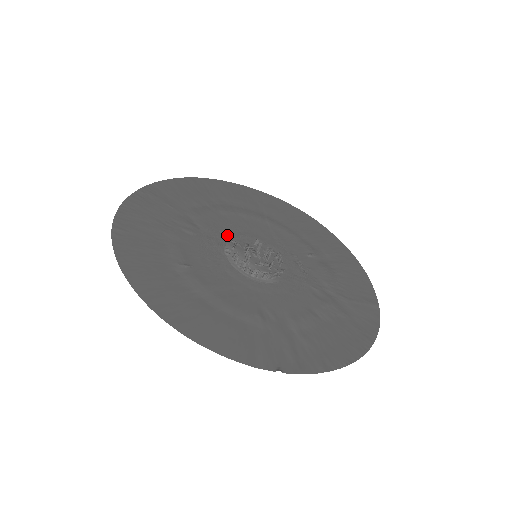
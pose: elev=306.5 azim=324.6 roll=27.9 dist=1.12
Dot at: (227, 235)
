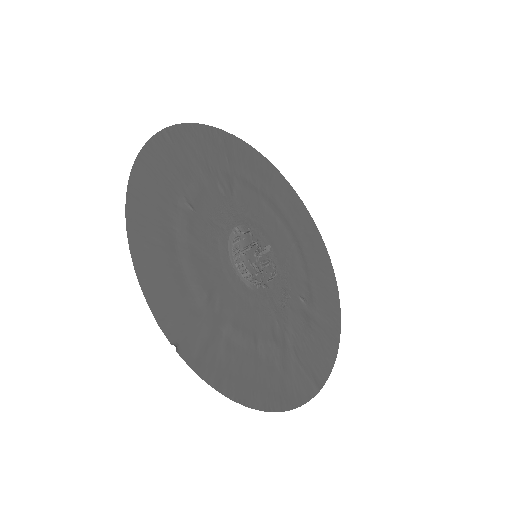
Dot at: (250, 220)
